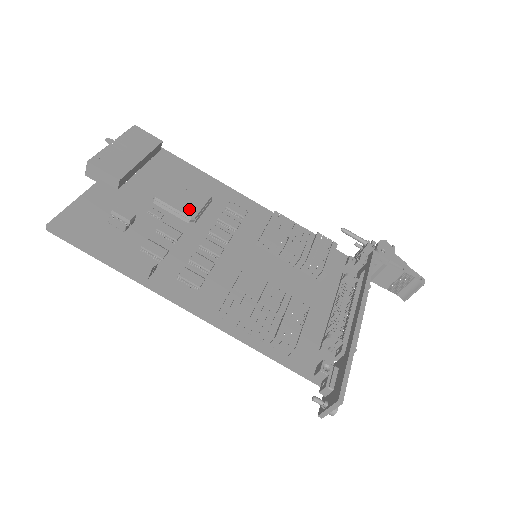
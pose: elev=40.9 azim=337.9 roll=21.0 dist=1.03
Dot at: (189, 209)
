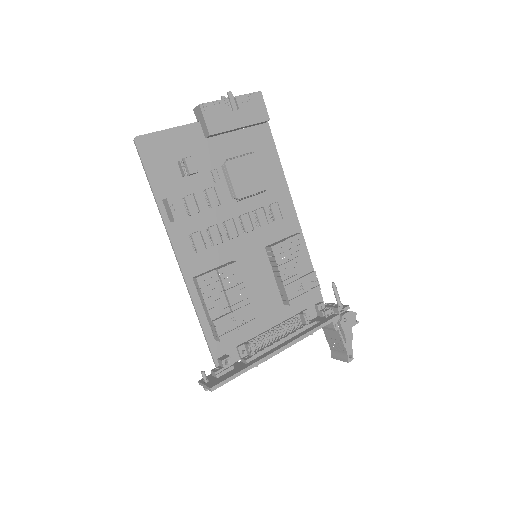
Dot at: (241, 189)
